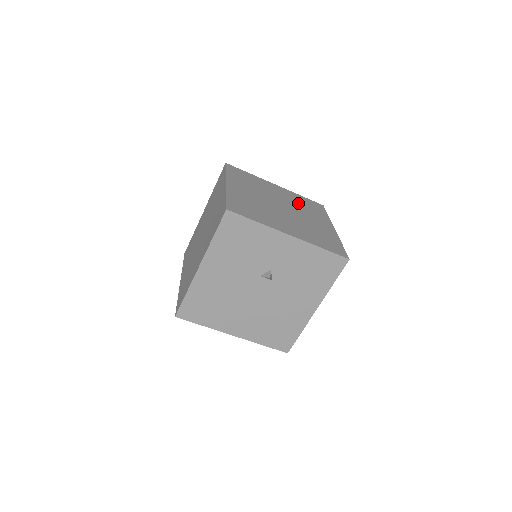
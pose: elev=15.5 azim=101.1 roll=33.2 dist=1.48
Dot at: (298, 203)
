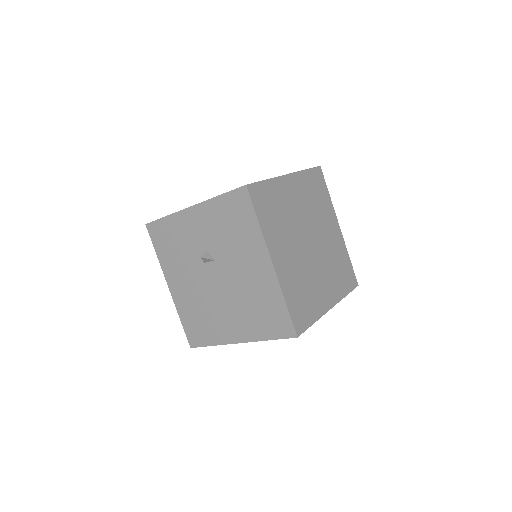
Dot at: occluded
